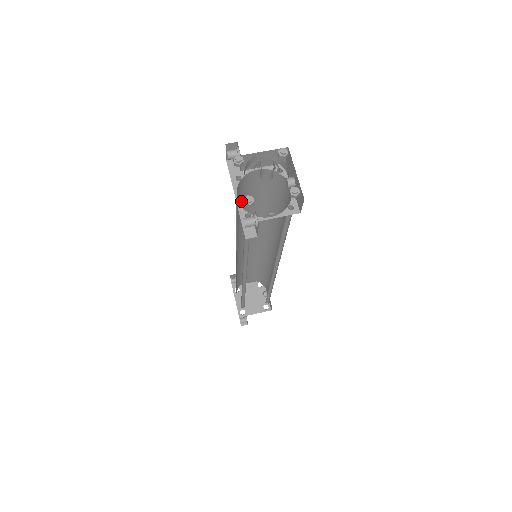
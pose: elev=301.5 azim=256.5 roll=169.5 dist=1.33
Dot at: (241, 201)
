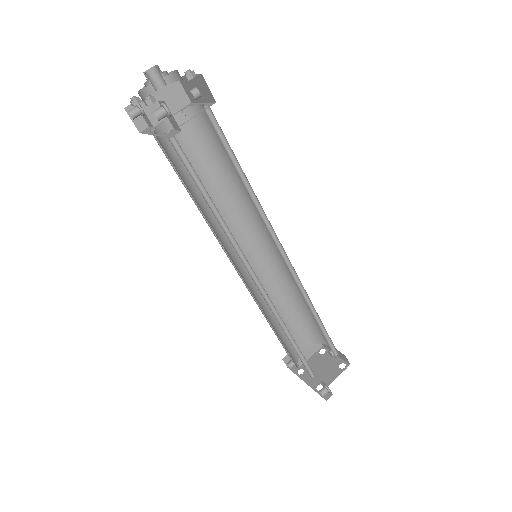
Dot at: (181, 171)
